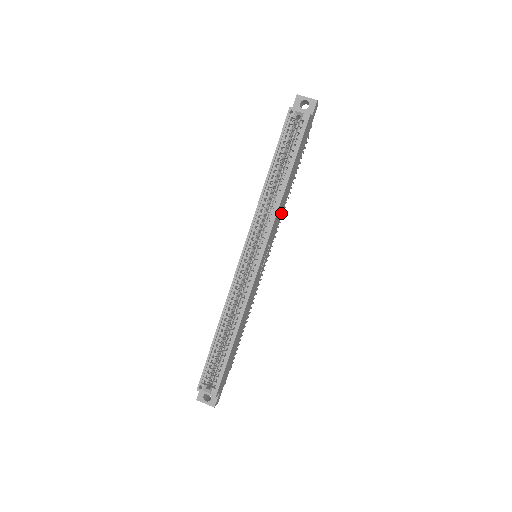
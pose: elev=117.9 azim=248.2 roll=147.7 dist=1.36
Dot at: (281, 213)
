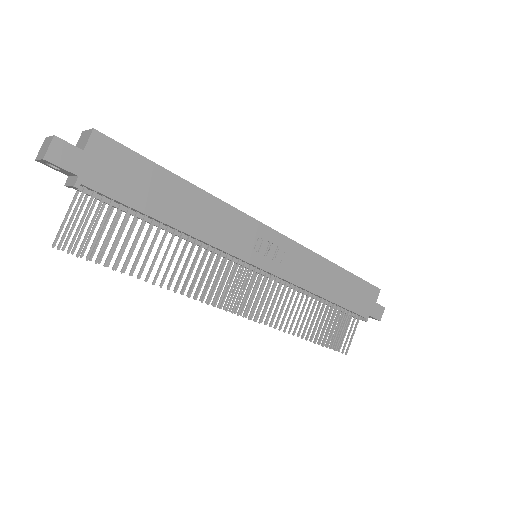
Dot at: (305, 283)
